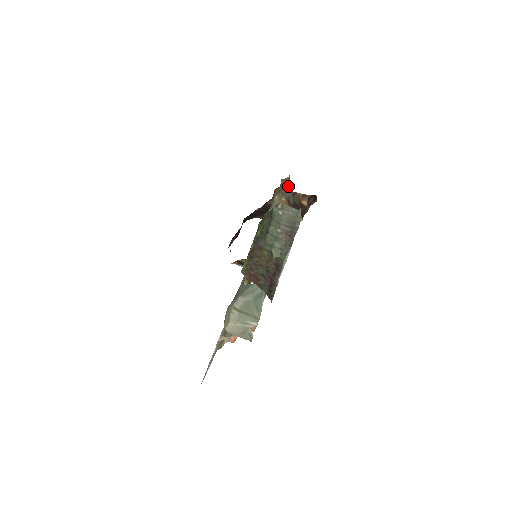
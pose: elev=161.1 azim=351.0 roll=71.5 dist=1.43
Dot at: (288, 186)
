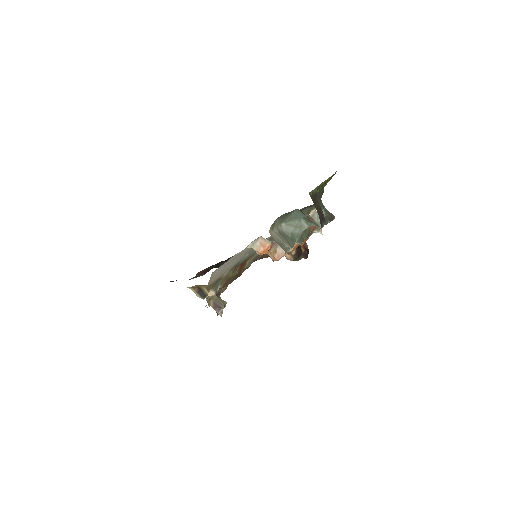
Dot at: occluded
